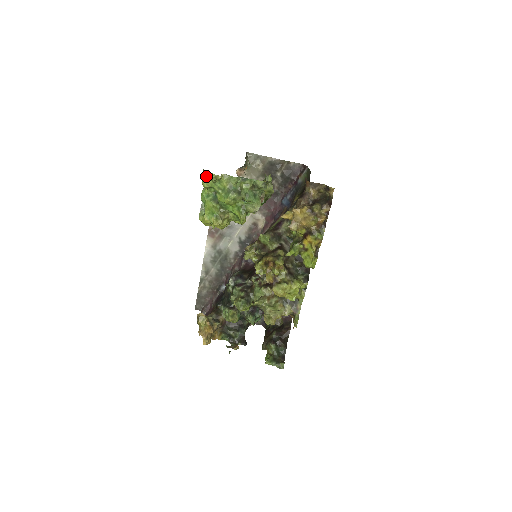
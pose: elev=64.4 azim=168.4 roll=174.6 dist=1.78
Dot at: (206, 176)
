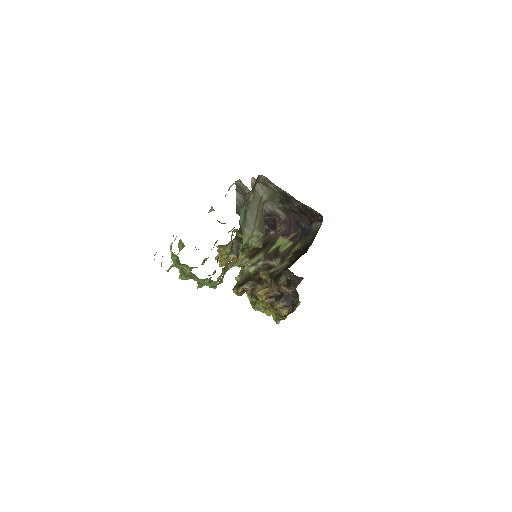
Dot at: occluded
